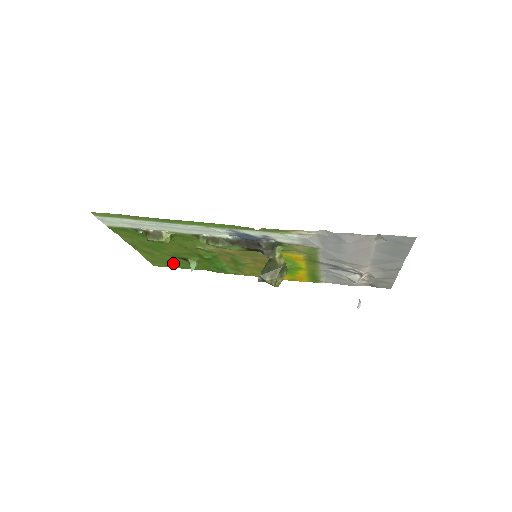
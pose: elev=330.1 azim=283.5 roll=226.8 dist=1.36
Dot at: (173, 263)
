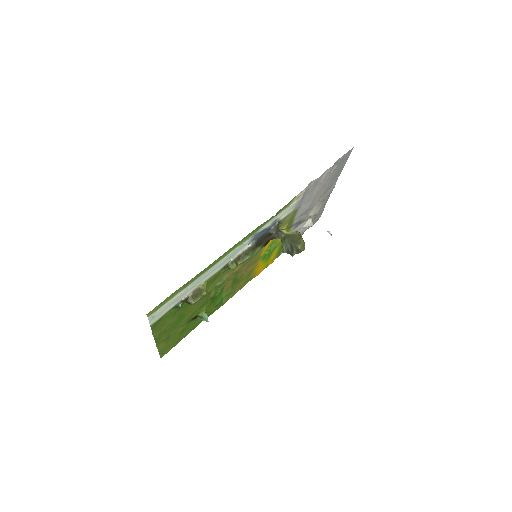
Dot at: (180, 336)
